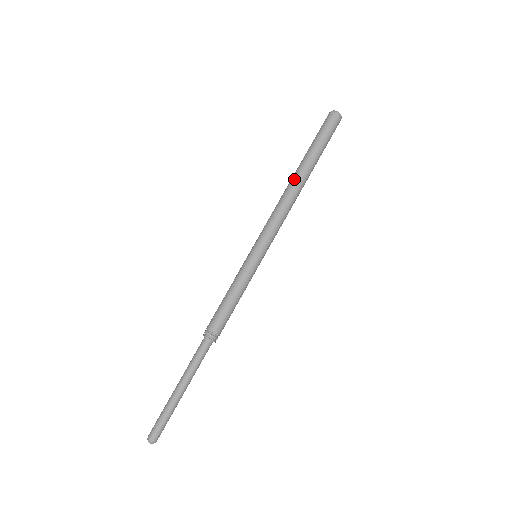
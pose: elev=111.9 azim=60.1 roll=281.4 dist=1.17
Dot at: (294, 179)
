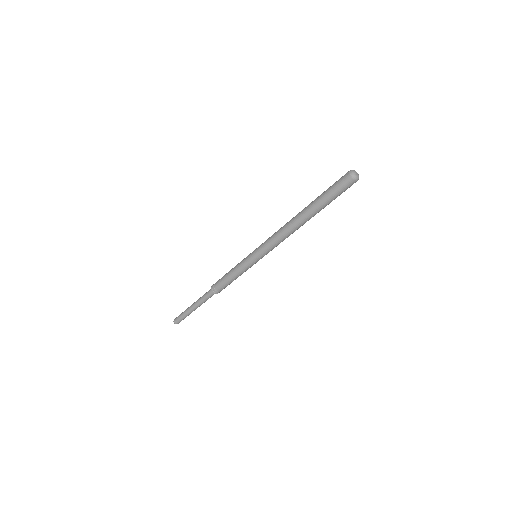
Dot at: (298, 219)
